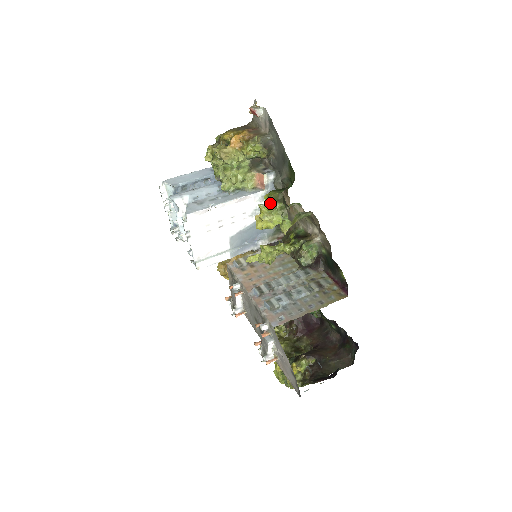
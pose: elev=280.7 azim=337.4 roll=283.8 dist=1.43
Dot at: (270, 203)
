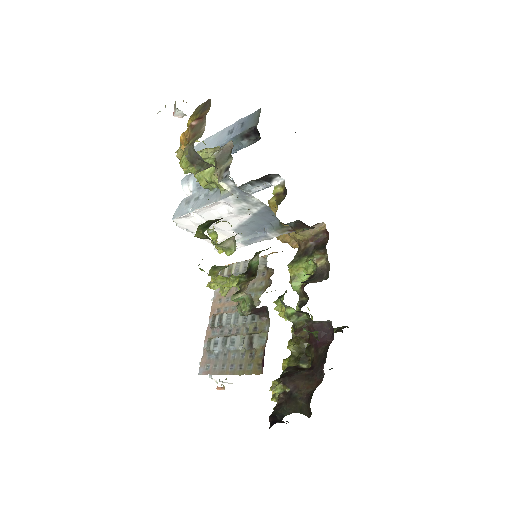
Dot at: occluded
